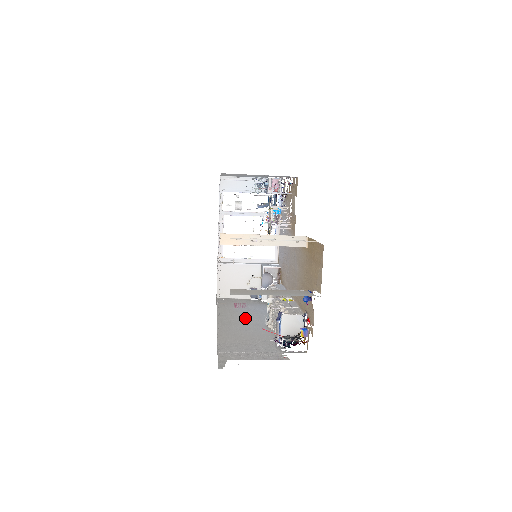
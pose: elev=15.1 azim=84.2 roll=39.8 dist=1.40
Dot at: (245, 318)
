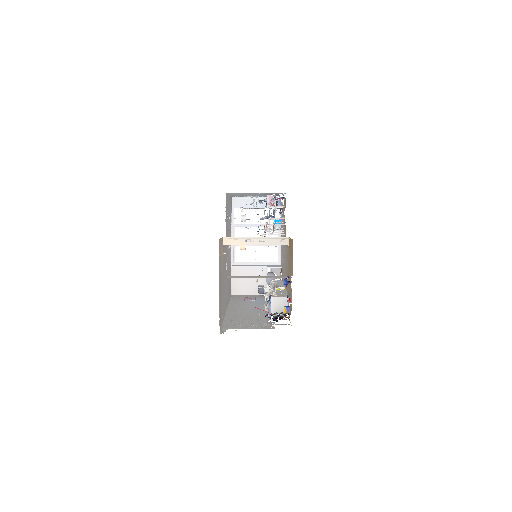
Dot at: (250, 306)
